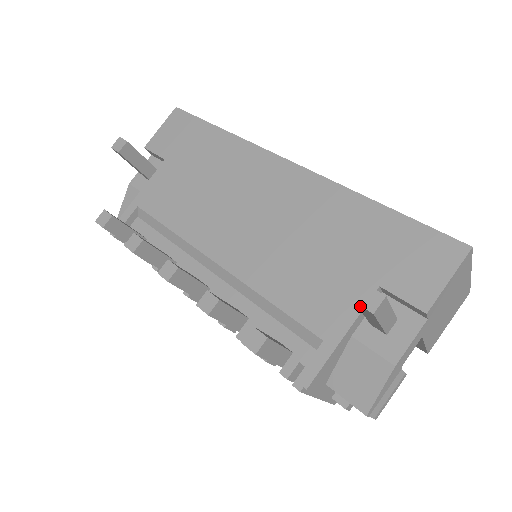
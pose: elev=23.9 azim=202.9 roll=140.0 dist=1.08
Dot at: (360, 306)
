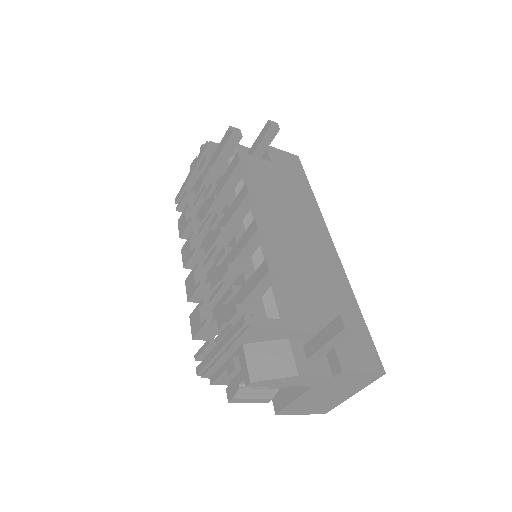
Dot at: (340, 318)
